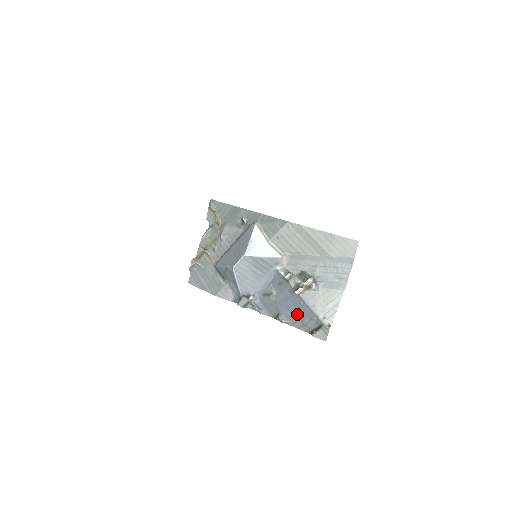
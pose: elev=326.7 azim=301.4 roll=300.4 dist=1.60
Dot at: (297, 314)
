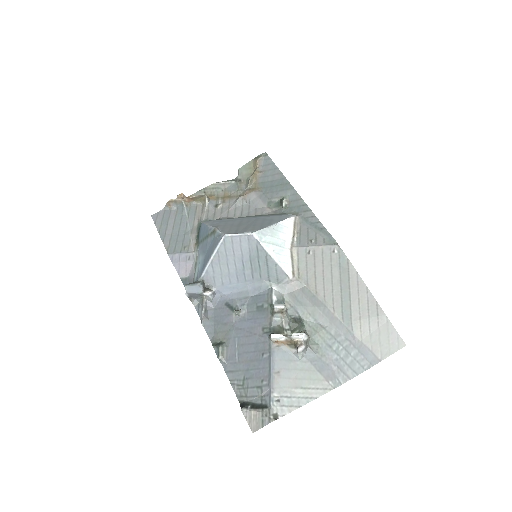
Dot at: (247, 364)
